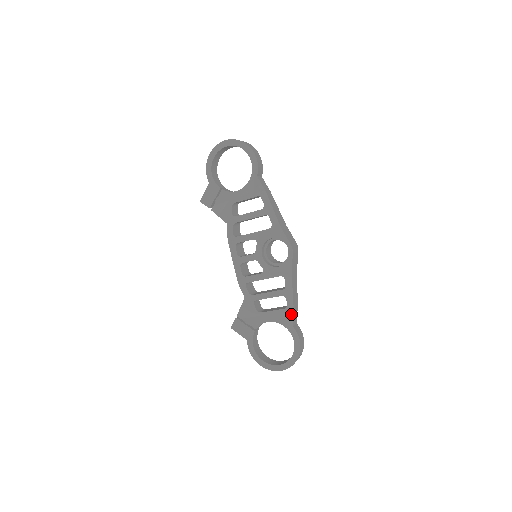
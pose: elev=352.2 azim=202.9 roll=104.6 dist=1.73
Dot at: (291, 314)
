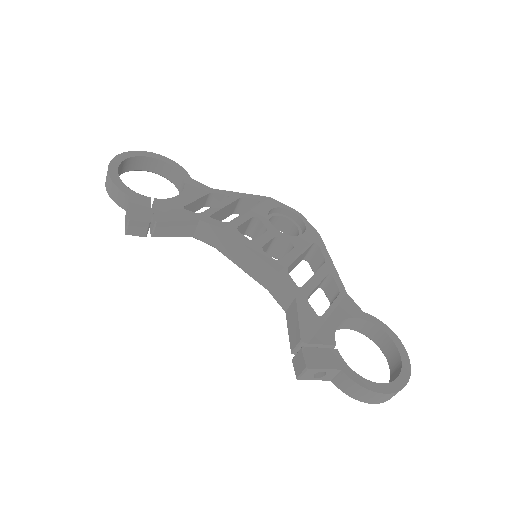
Dot at: (349, 299)
